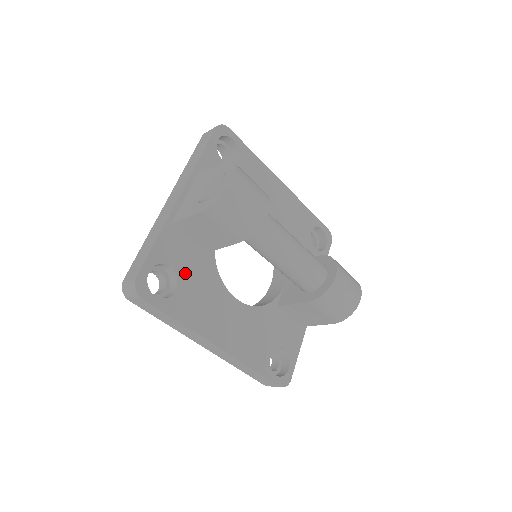
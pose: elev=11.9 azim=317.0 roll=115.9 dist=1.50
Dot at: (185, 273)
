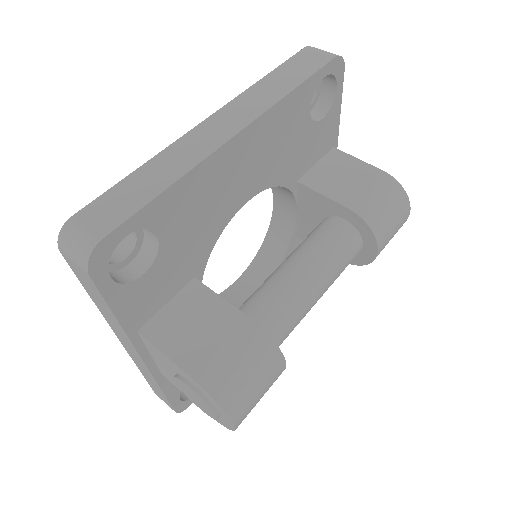
Dot at: occluded
